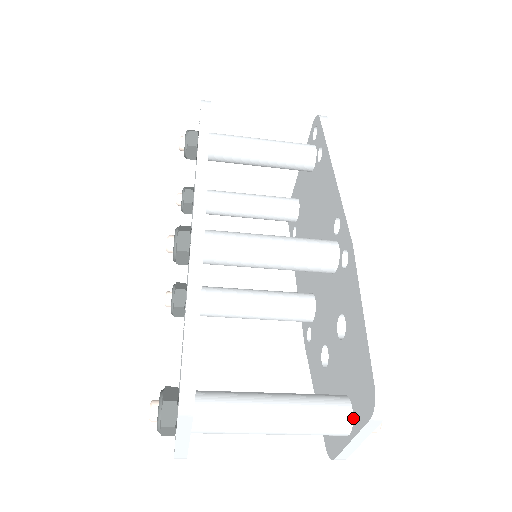
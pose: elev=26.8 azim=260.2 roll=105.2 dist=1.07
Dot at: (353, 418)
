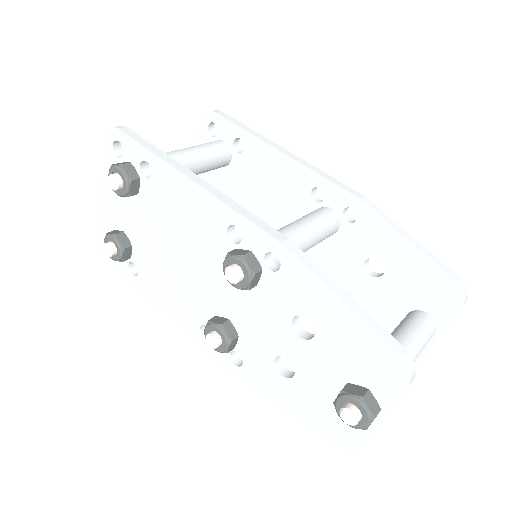
Dot at: (435, 320)
